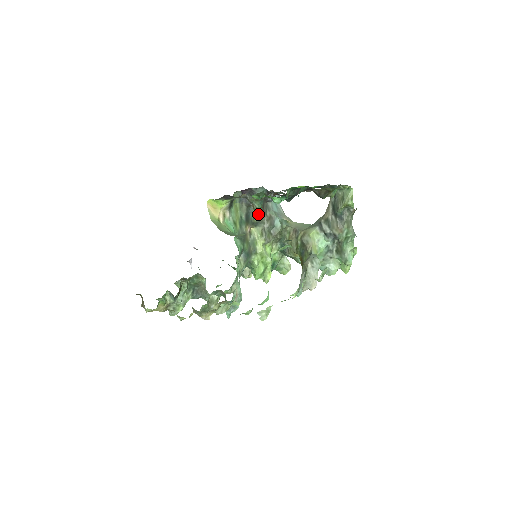
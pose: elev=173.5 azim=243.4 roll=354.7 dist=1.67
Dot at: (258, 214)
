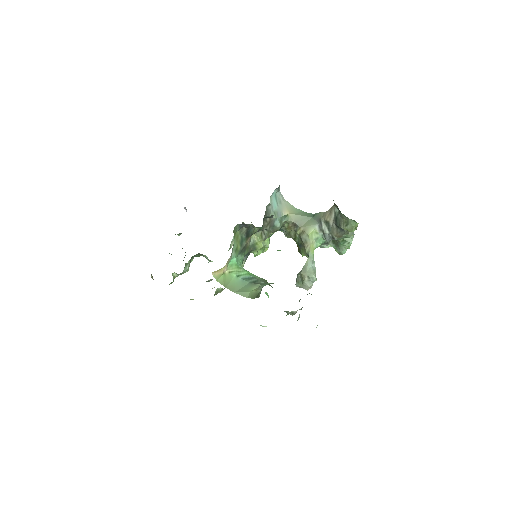
Dot at: occluded
